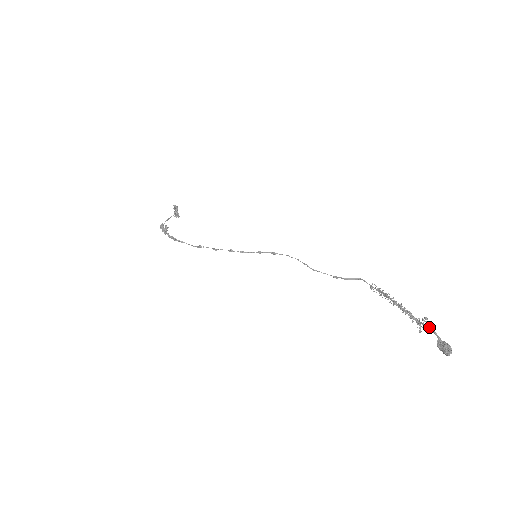
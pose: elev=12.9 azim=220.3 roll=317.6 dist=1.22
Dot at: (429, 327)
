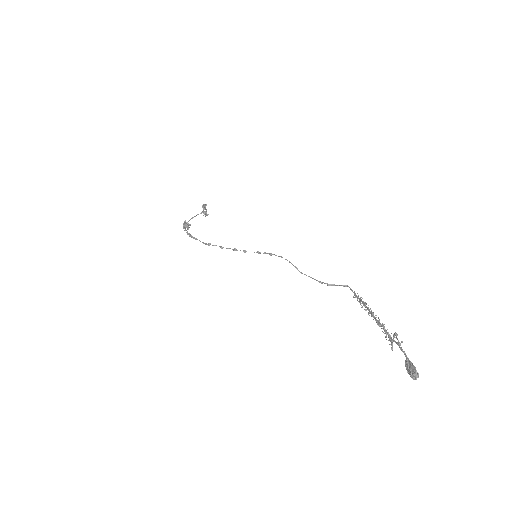
Dot at: (398, 344)
